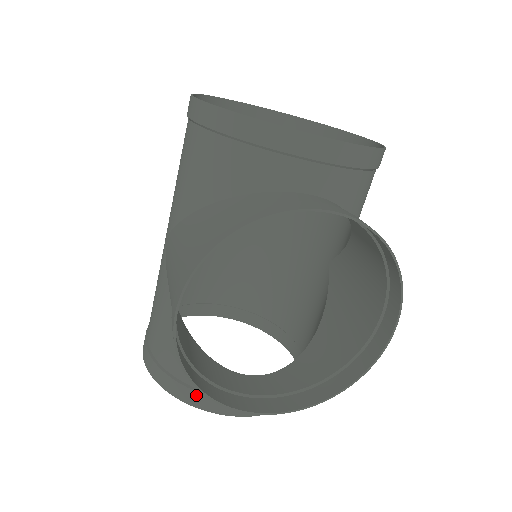
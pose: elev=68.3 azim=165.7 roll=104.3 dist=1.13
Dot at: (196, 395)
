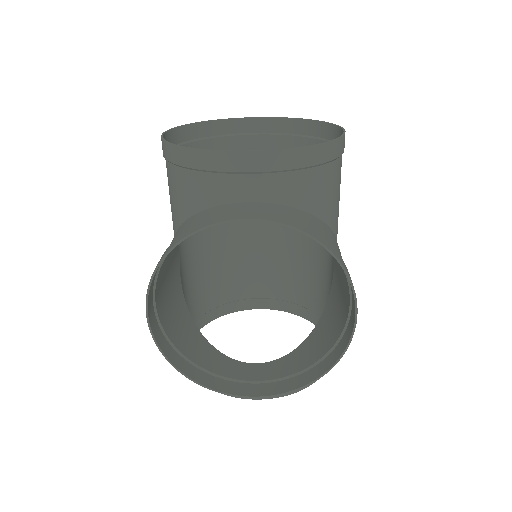
Dot at: occluded
